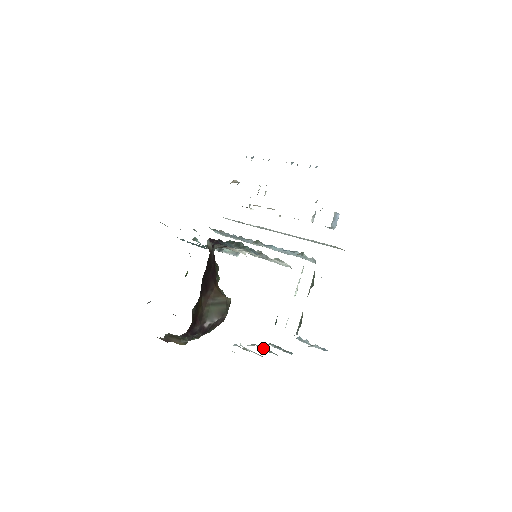
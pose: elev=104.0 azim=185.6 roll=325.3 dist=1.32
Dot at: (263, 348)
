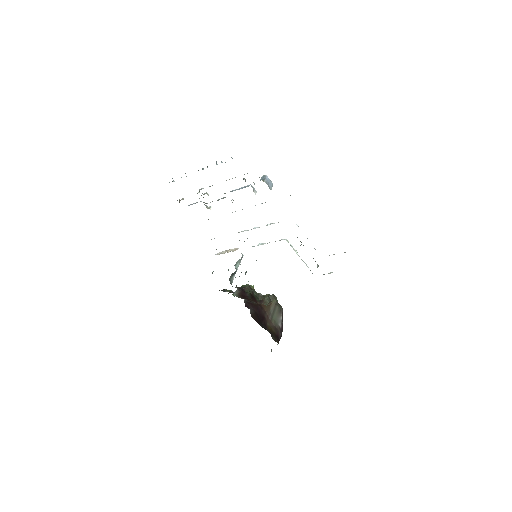
Dot at: occluded
